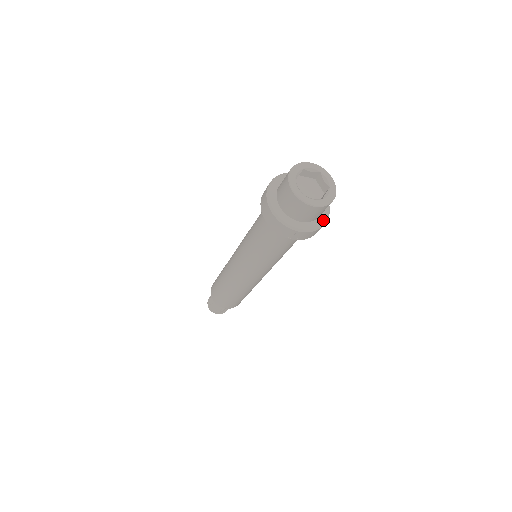
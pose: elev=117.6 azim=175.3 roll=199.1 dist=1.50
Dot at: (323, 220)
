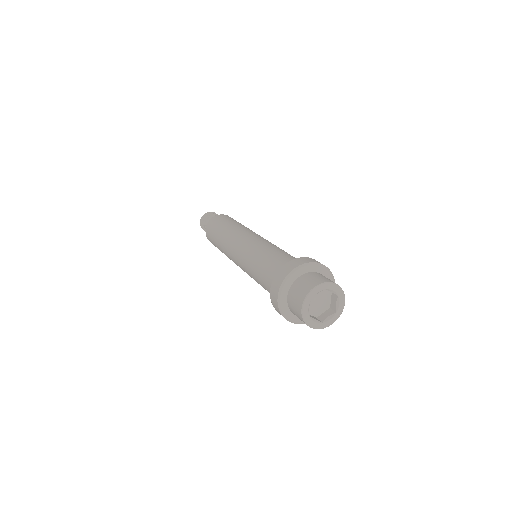
Dot at: occluded
